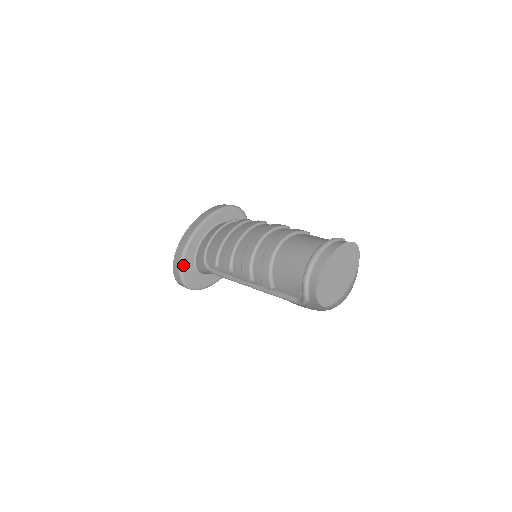
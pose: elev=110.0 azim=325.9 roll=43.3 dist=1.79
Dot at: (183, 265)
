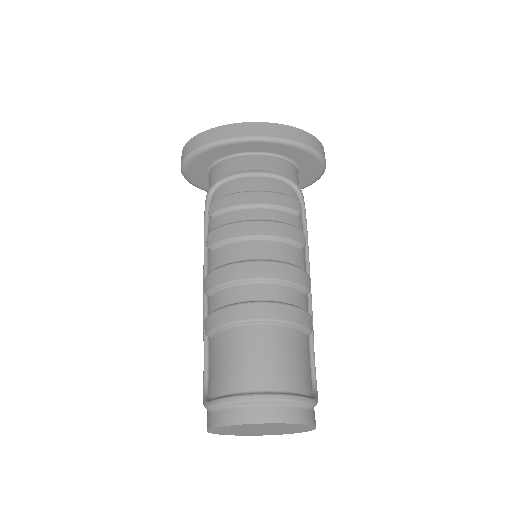
Dot at: (198, 154)
